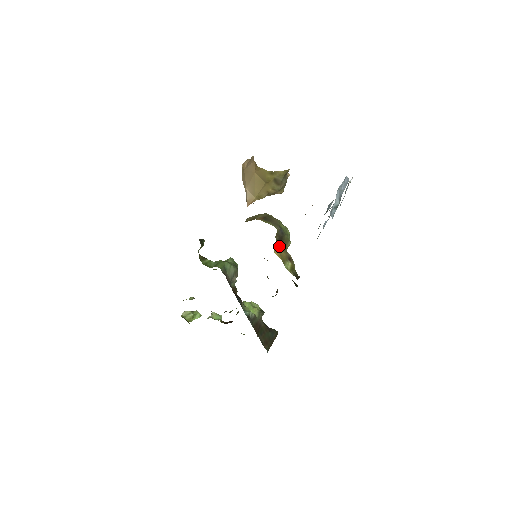
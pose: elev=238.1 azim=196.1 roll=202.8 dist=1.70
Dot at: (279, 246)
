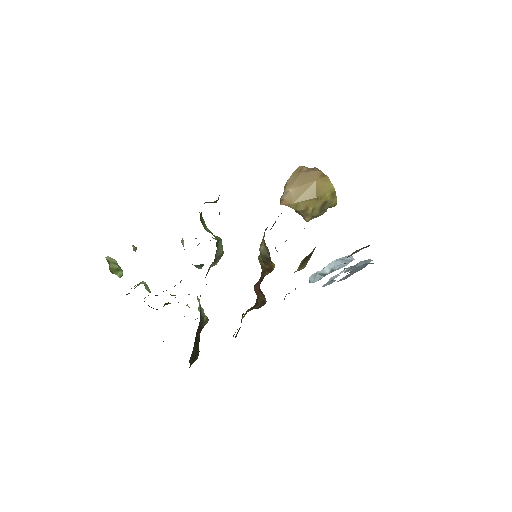
Dot at: (303, 261)
